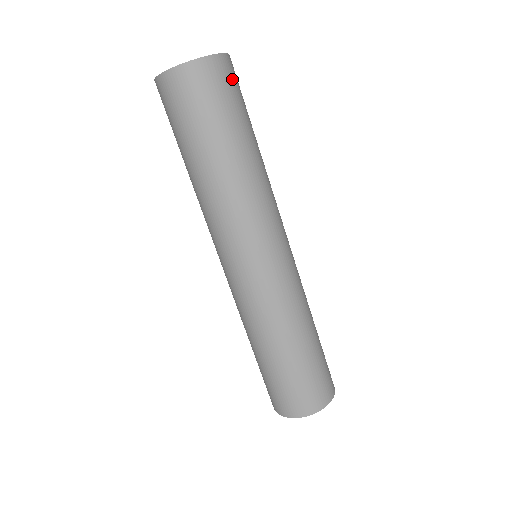
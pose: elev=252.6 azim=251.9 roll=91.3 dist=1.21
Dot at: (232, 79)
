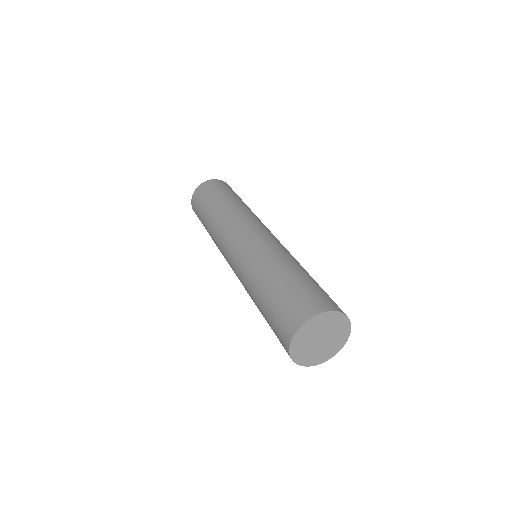
Dot at: occluded
